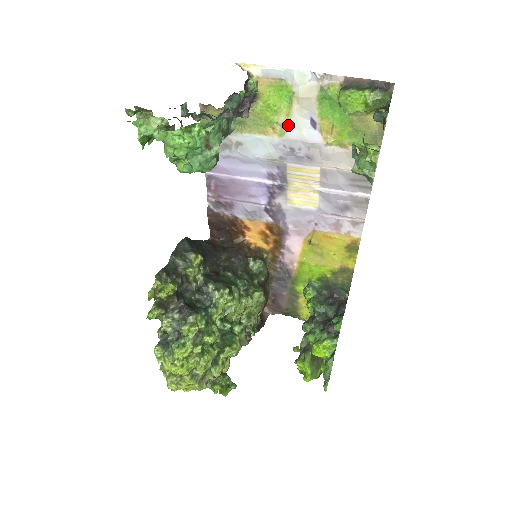
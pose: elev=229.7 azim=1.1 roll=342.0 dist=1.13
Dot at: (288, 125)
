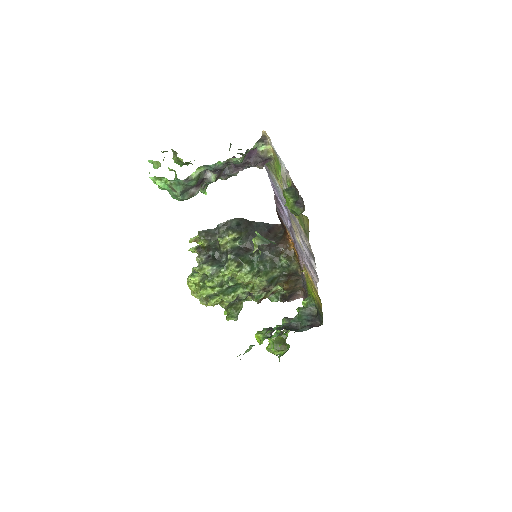
Dot at: (283, 187)
